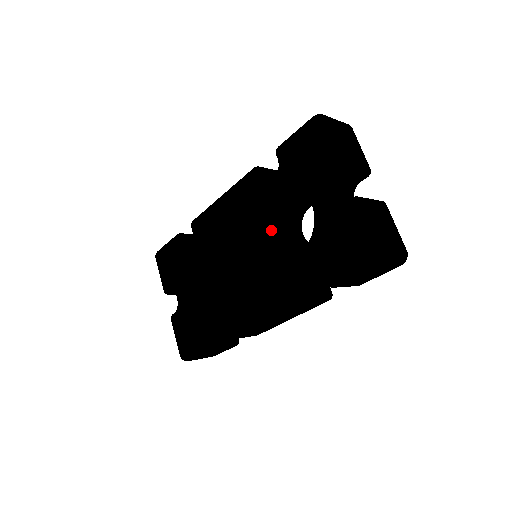
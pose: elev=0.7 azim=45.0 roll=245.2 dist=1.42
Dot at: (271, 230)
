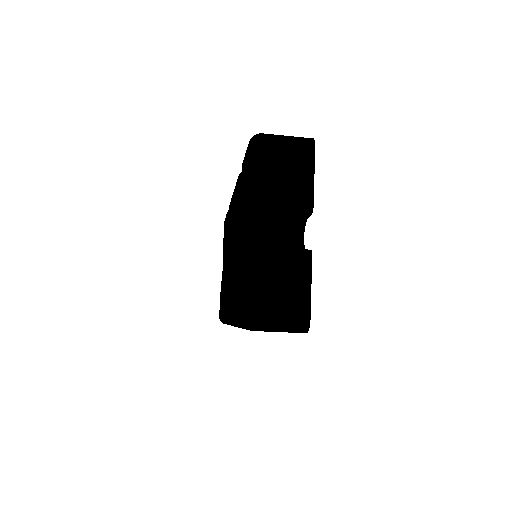
Dot at: occluded
